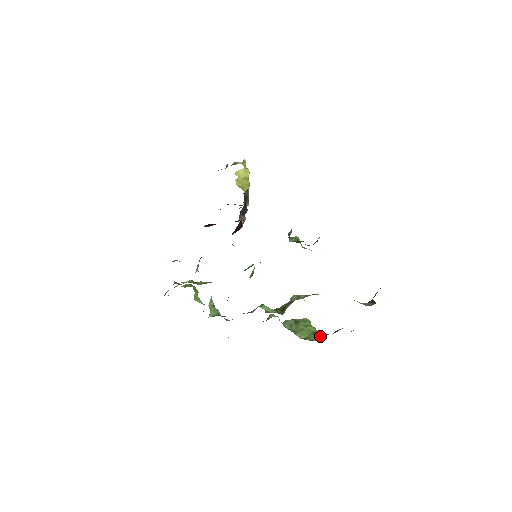
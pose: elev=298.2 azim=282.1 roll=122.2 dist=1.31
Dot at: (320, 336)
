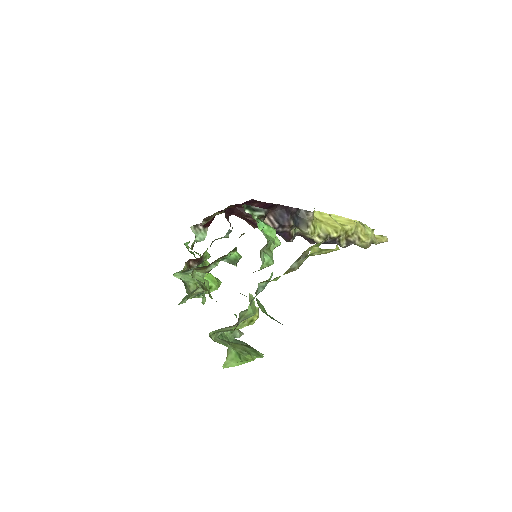
Dot at: occluded
